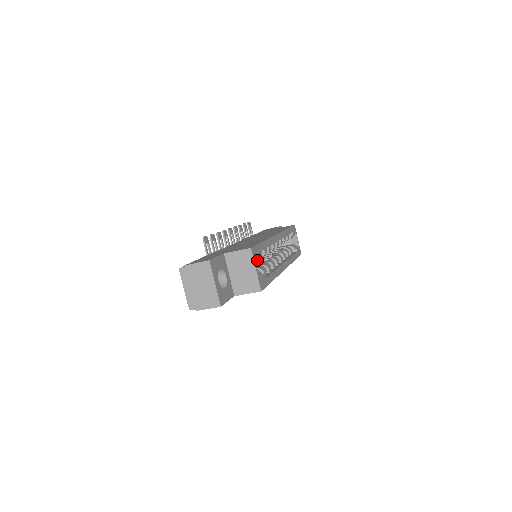
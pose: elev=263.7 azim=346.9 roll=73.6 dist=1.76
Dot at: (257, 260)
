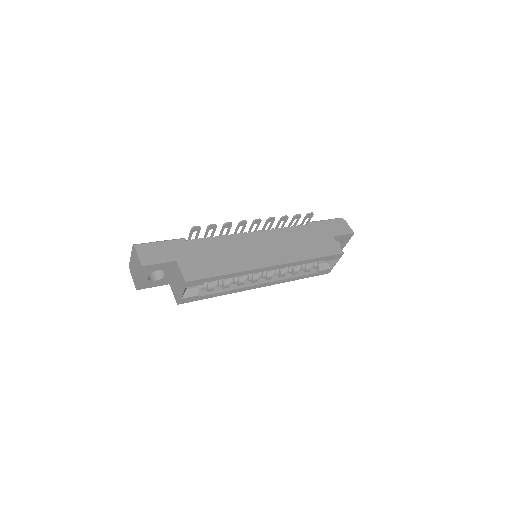
Dot at: occluded
